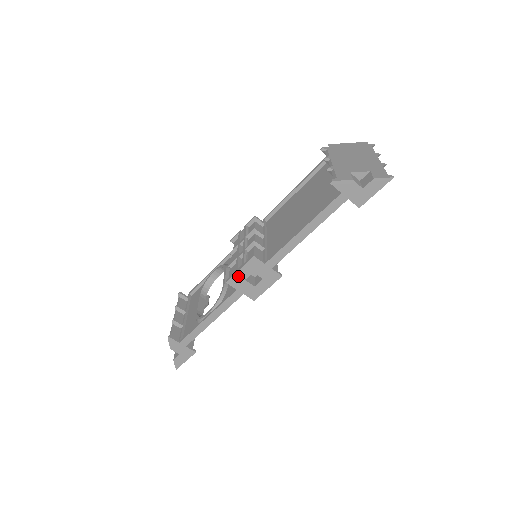
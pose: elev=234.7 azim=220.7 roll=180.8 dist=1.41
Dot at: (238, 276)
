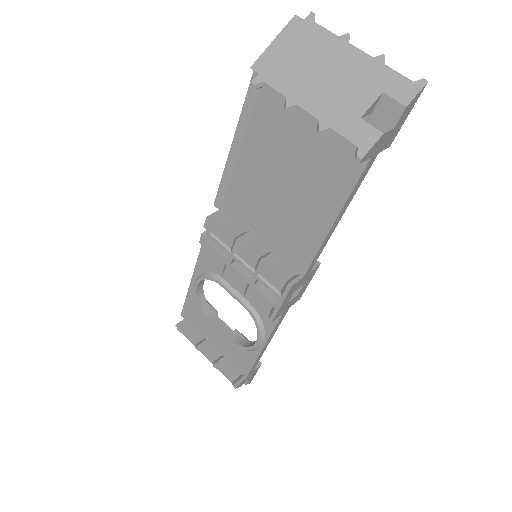
Dot at: (281, 309)
